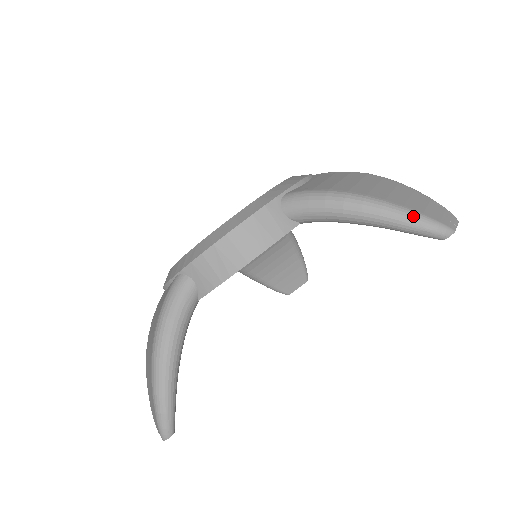
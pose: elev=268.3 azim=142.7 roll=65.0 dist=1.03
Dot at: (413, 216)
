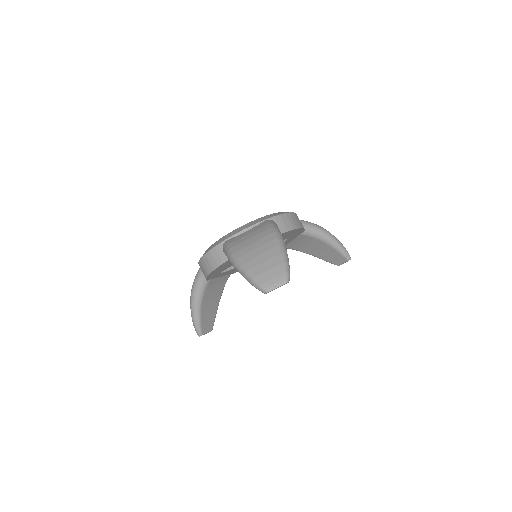
Dot at: (249, 277)
